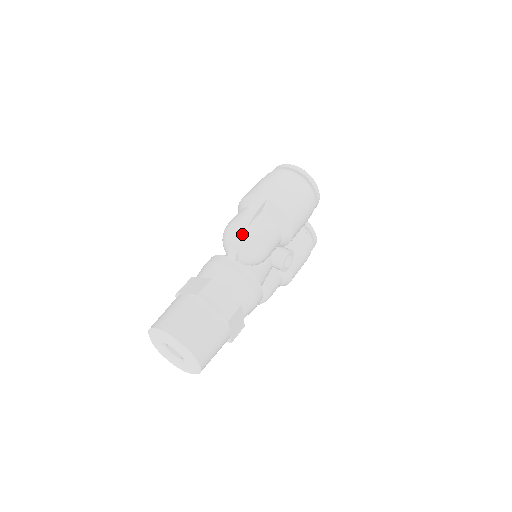
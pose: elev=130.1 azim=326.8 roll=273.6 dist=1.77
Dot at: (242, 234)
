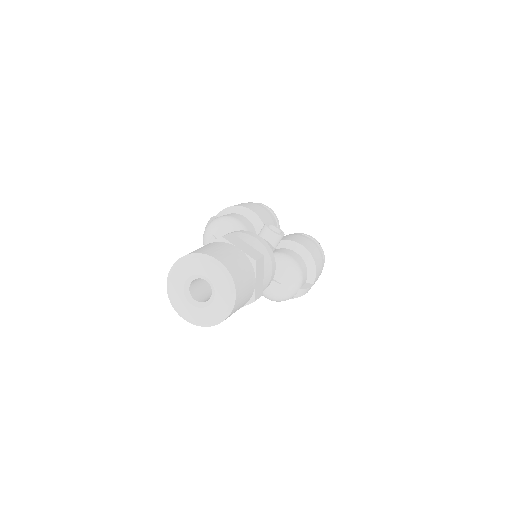
Dot at: (207, 227)
